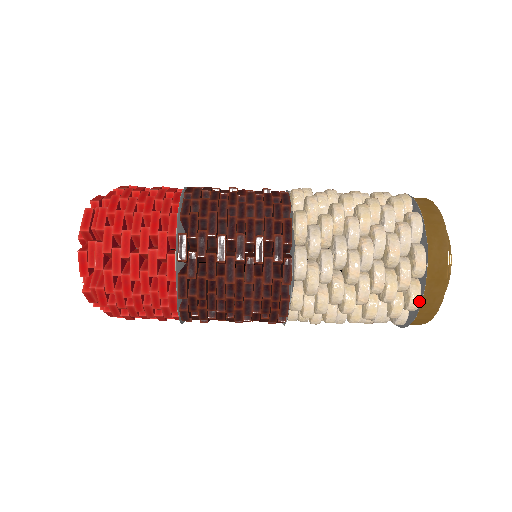
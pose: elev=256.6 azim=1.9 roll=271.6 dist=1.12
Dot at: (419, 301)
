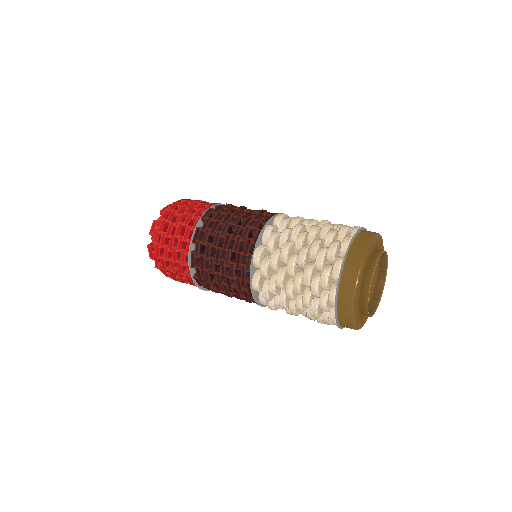
Dot at: (342, 327)
